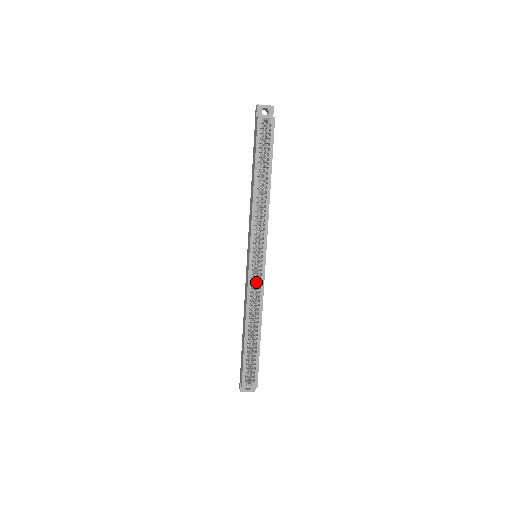
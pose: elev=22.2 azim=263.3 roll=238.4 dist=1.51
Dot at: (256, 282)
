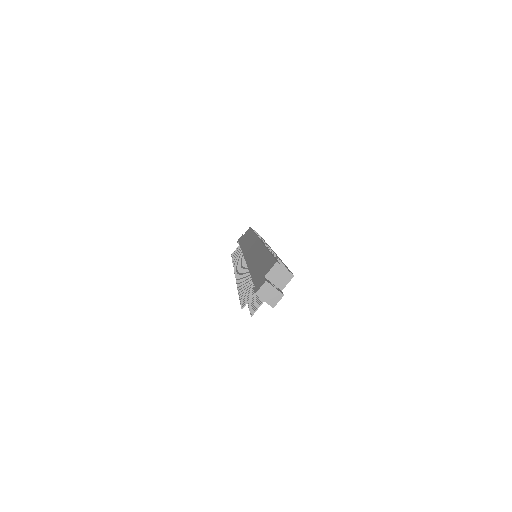
Dot at: occluded
